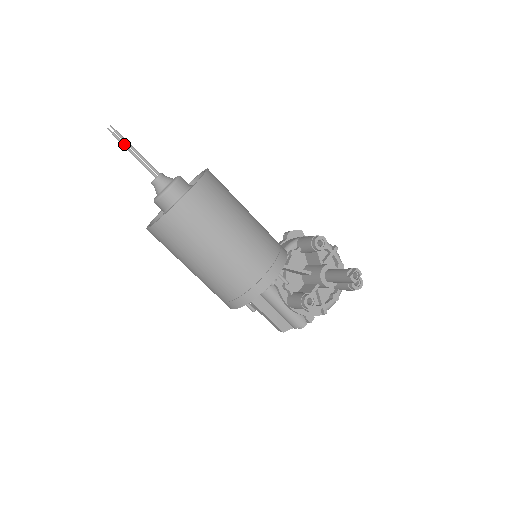
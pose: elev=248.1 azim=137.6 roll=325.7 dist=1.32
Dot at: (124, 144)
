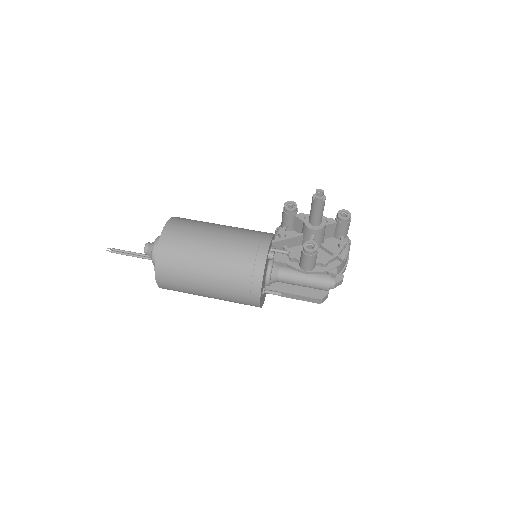
Dot at: (122, 253)
